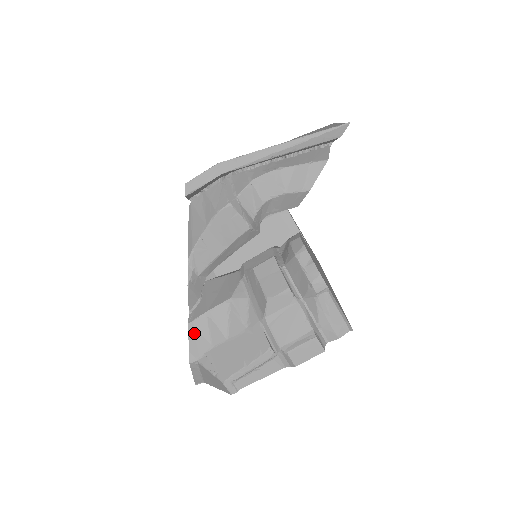
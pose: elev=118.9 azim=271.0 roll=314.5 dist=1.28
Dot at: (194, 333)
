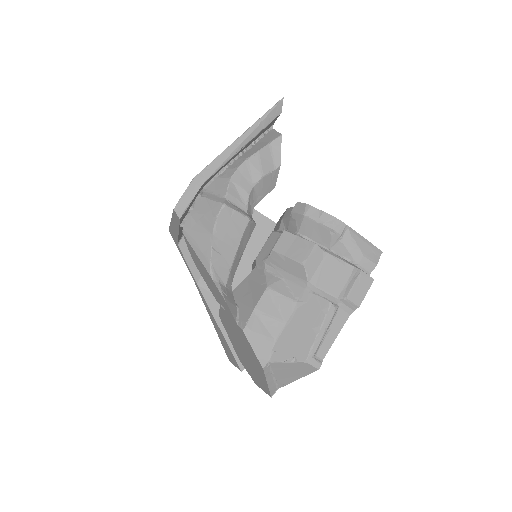
Dot at: (253, 336)
